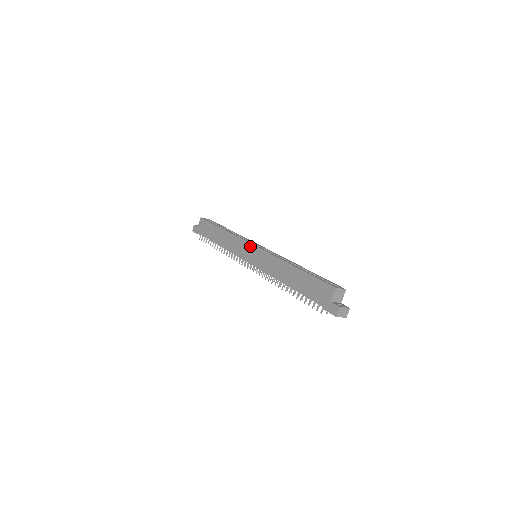
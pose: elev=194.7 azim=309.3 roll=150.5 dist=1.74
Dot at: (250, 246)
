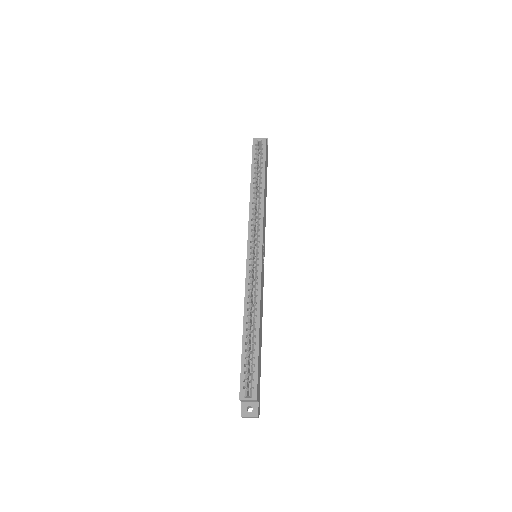
Dot at: (247, 246)
